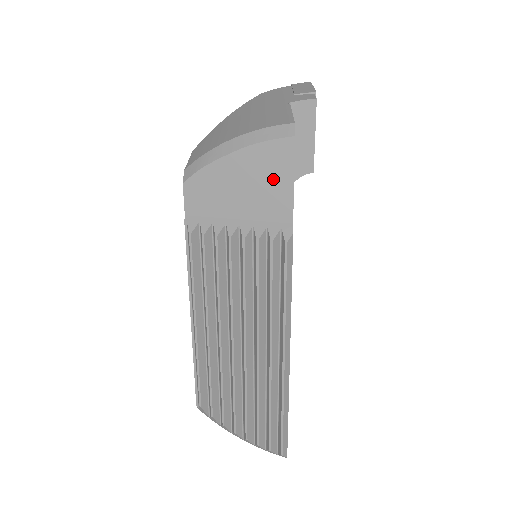
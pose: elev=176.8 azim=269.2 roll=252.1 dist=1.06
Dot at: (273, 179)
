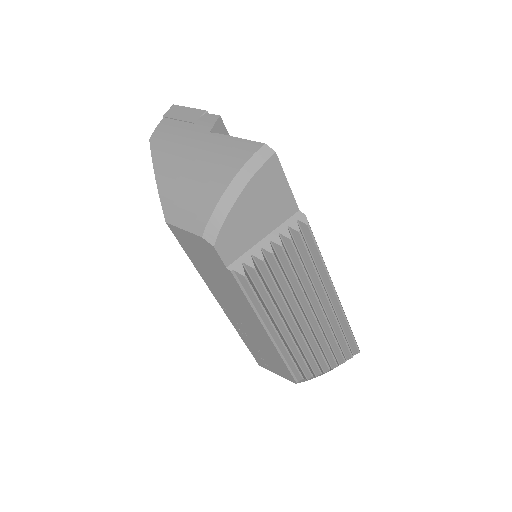
Dot at: (275, 192)
